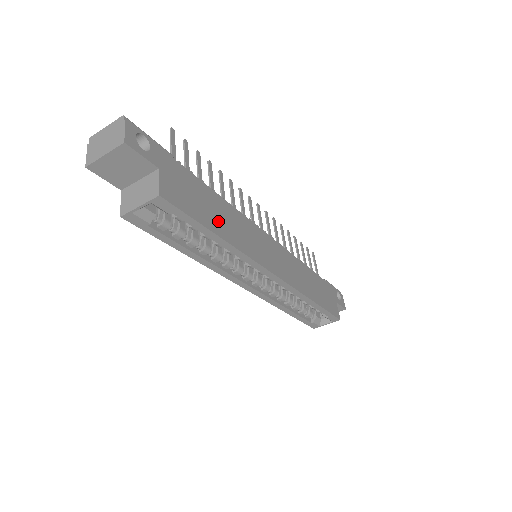
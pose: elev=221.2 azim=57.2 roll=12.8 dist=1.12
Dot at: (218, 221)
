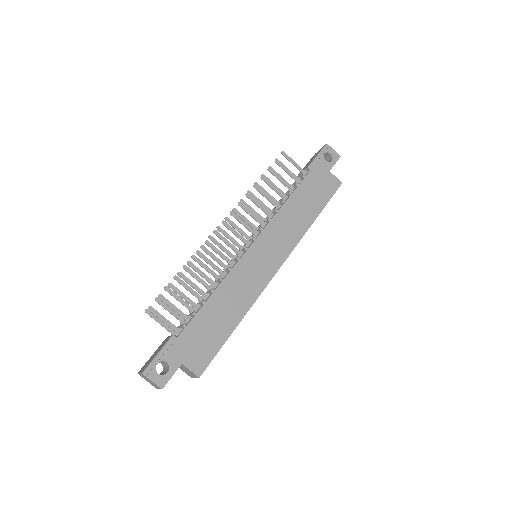
Dot at: (226, 318)
